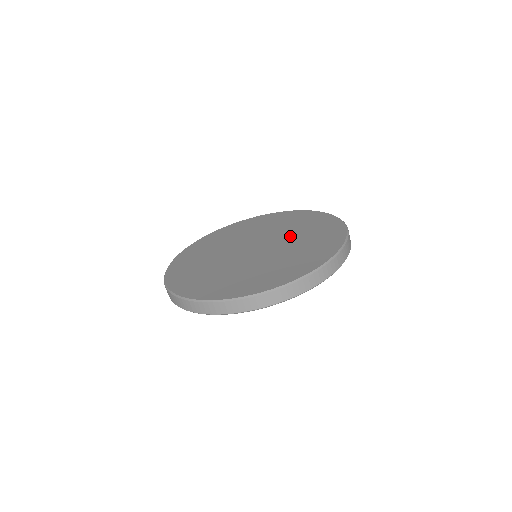
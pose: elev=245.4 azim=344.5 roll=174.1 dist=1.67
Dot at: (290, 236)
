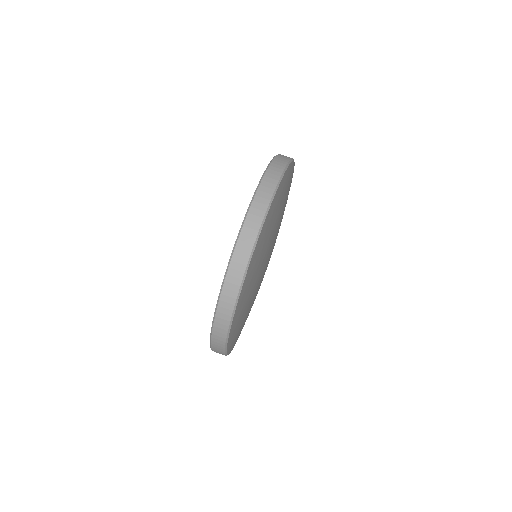
Dot at: occluded
